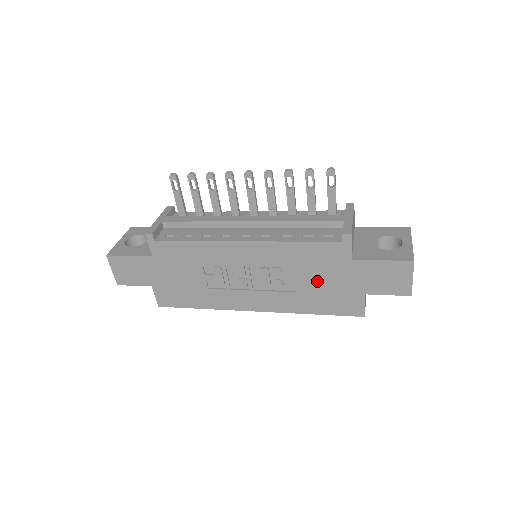
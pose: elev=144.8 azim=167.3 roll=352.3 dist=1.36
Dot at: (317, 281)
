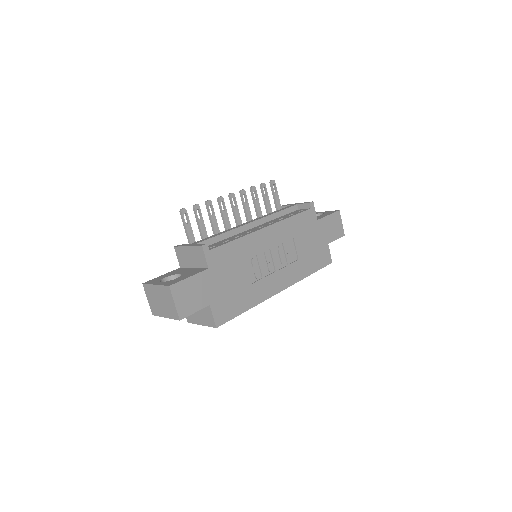
Dot at: (307, 244)
